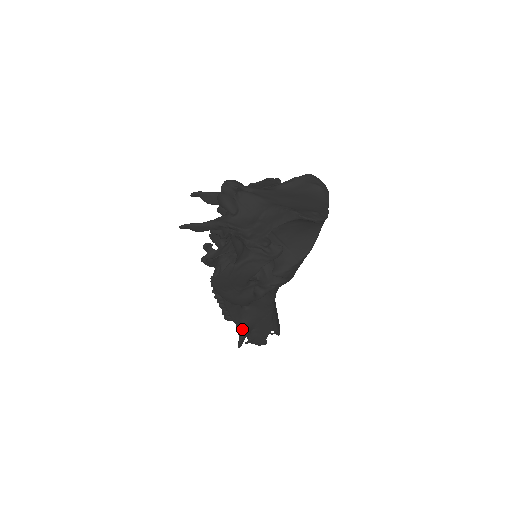
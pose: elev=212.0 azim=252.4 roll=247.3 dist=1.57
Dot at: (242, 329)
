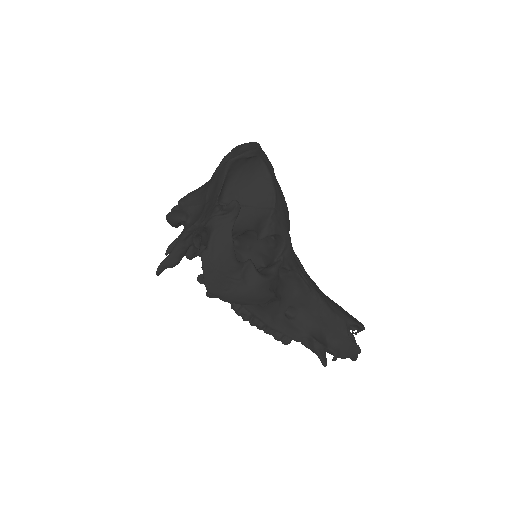
Dot at: (310, 343)
